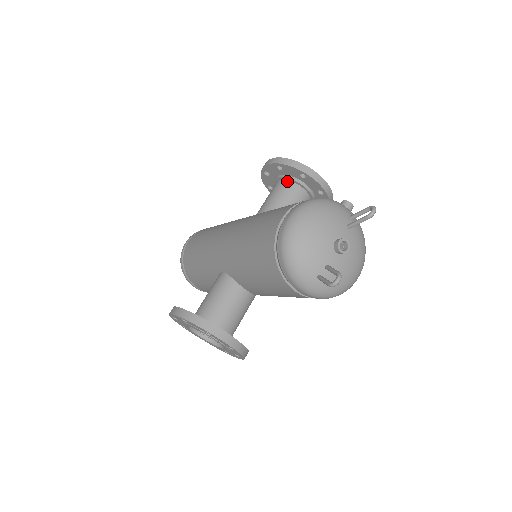
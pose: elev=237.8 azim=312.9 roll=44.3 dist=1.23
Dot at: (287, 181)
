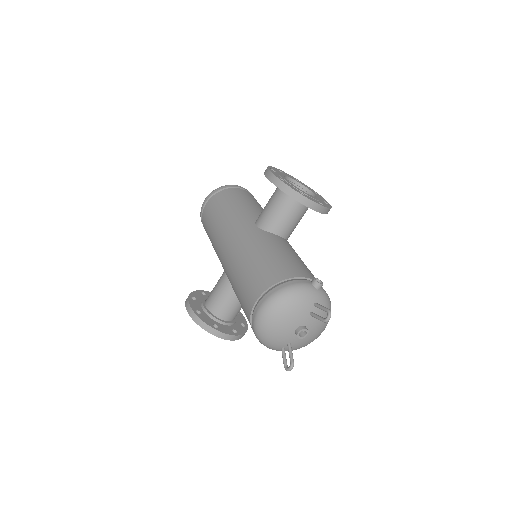
Dot at: (286, 195)
